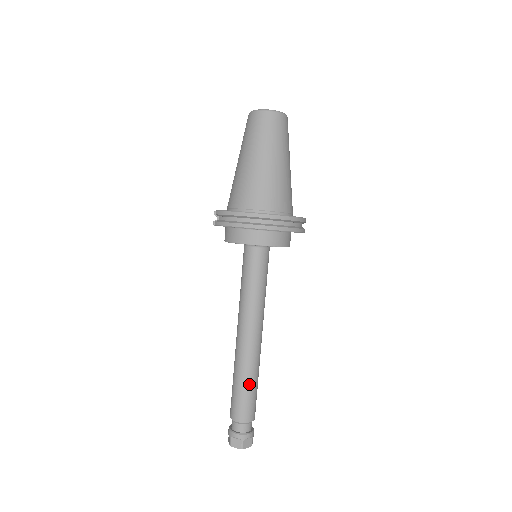
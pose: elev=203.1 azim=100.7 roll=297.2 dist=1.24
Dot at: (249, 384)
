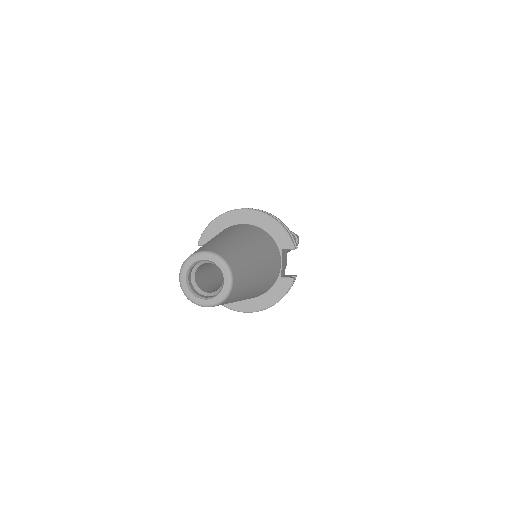
Dot at: occluded
